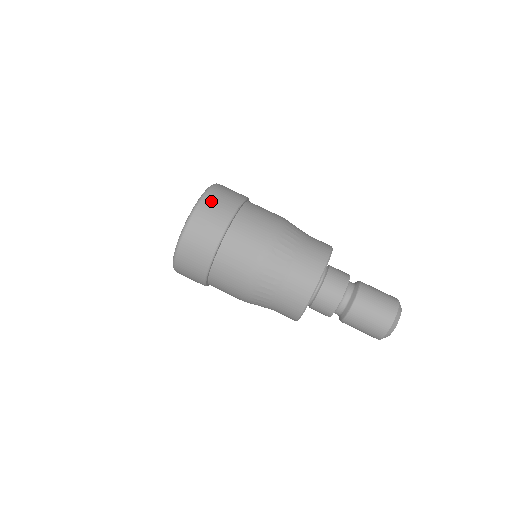
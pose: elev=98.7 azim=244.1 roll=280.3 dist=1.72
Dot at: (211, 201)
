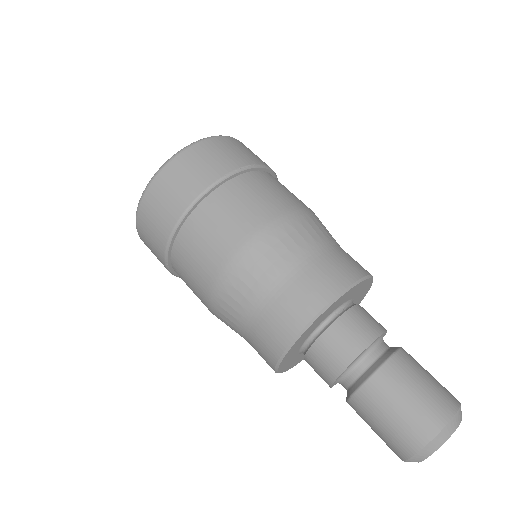
Dot at: occluded
